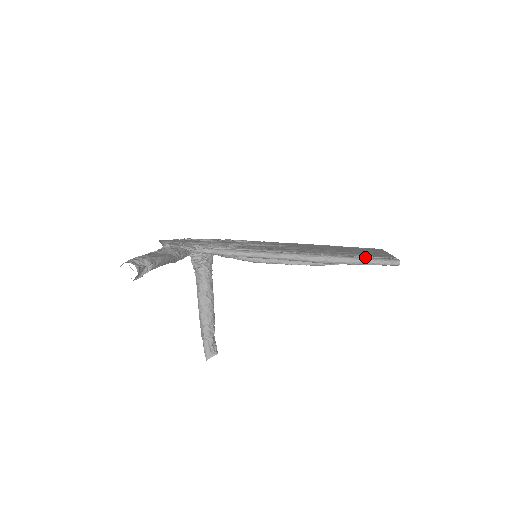
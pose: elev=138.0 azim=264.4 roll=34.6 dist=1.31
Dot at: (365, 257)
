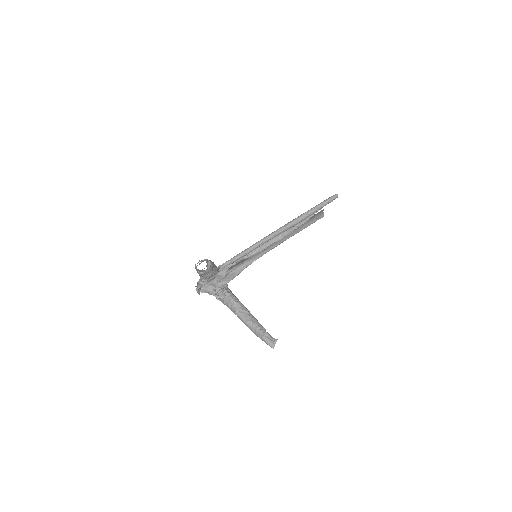
Dot at: (317, 205)
